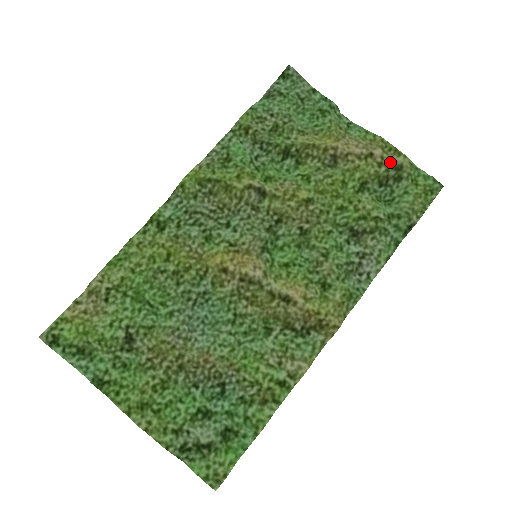
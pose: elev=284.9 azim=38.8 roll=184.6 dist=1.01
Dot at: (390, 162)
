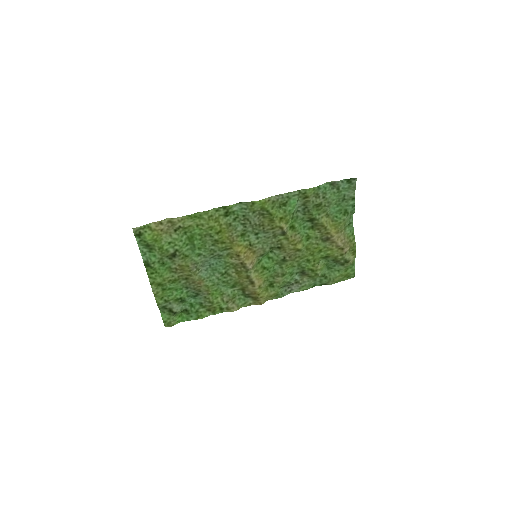
Dot at: (346, 256)
